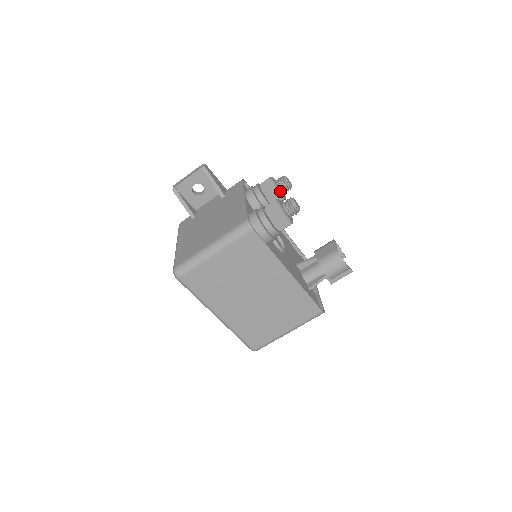
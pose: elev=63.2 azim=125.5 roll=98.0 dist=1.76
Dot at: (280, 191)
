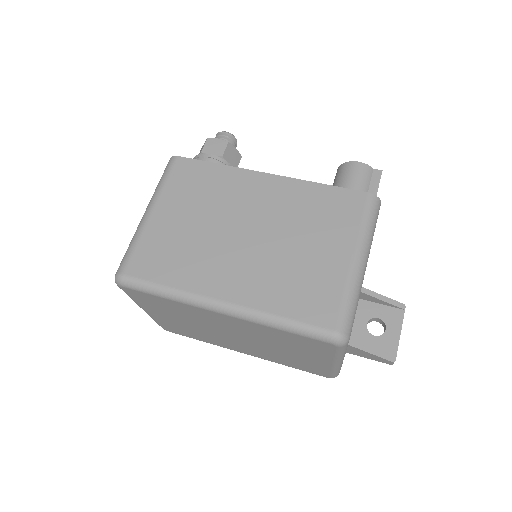
Dot at: occluded
